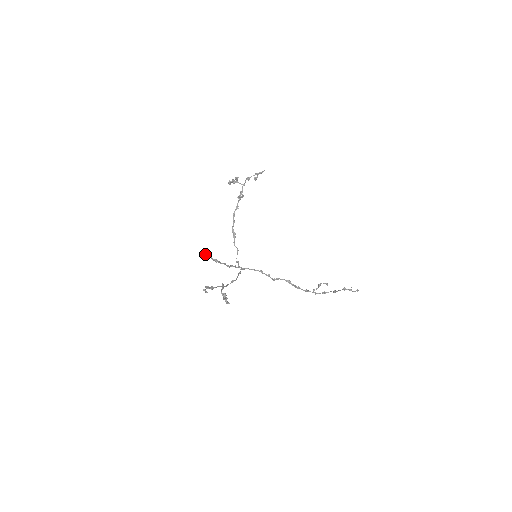
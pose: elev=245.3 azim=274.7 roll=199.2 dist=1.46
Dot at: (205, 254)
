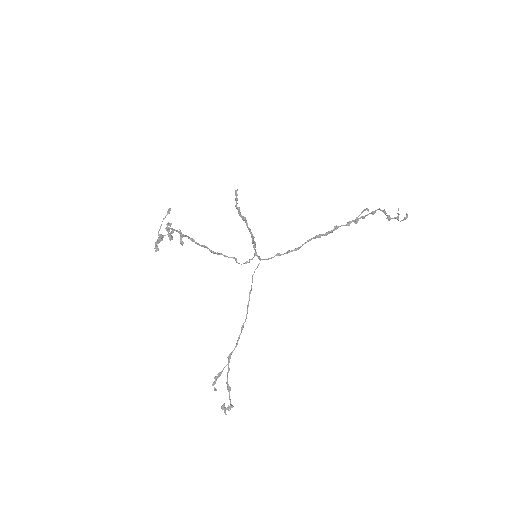
Dot at: occluded
